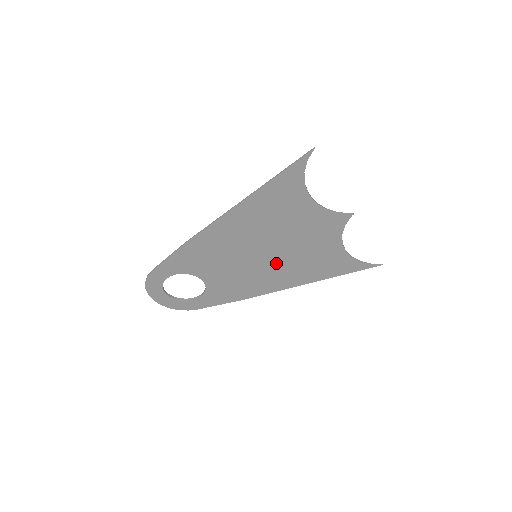
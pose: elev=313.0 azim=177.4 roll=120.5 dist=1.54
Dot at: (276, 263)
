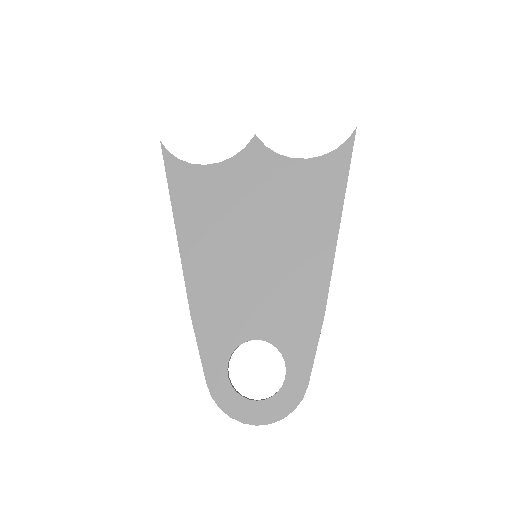
Dot at: (280, 240)
